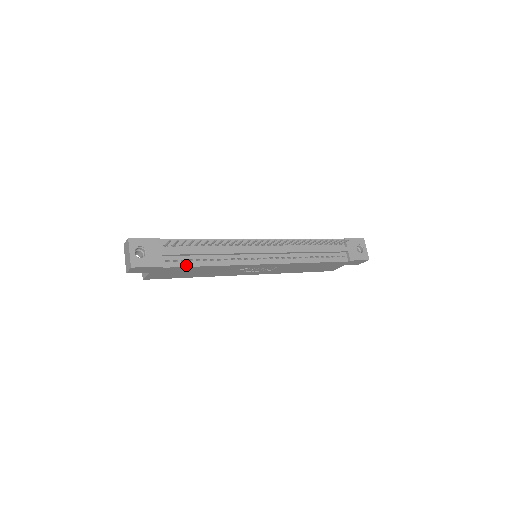
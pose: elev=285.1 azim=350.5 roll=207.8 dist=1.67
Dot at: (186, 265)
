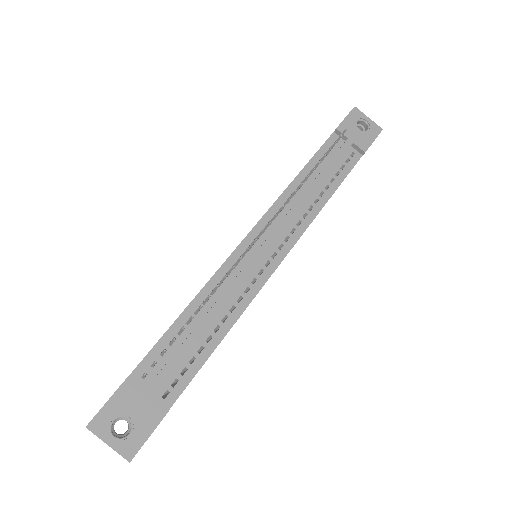
Dot at: (193, 373)
